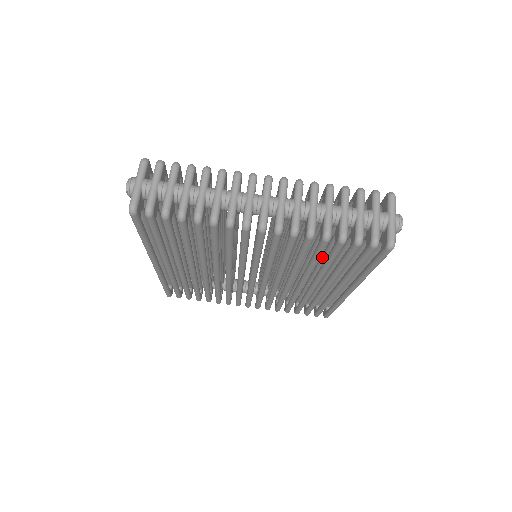
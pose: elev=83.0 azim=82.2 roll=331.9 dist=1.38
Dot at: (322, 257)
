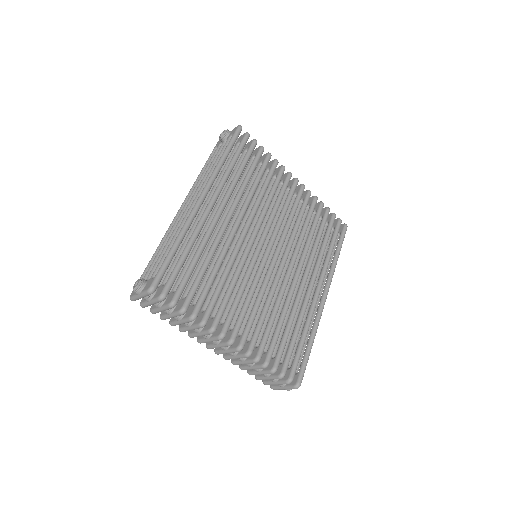
Dot at: occluded
